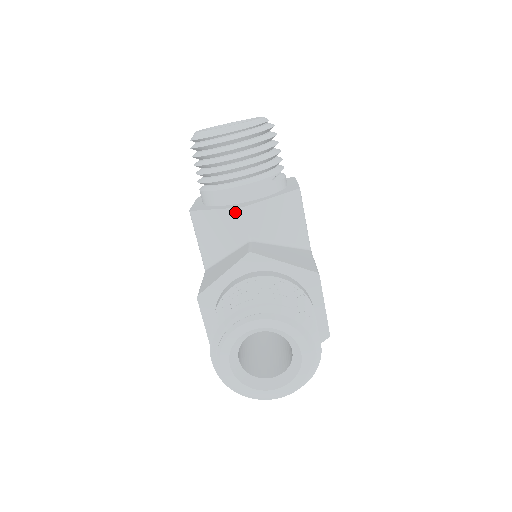
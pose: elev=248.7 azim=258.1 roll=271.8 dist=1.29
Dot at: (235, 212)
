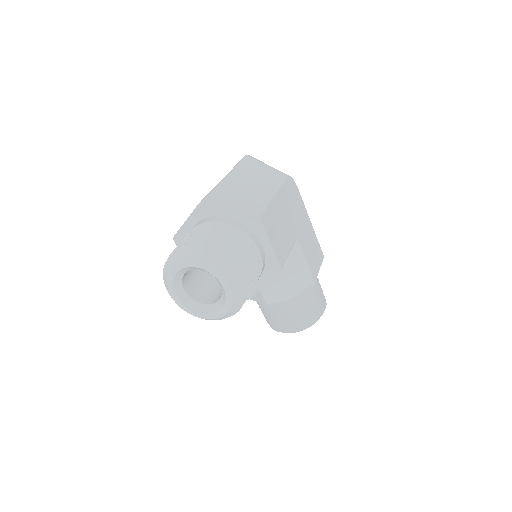
Dot at: occluded
